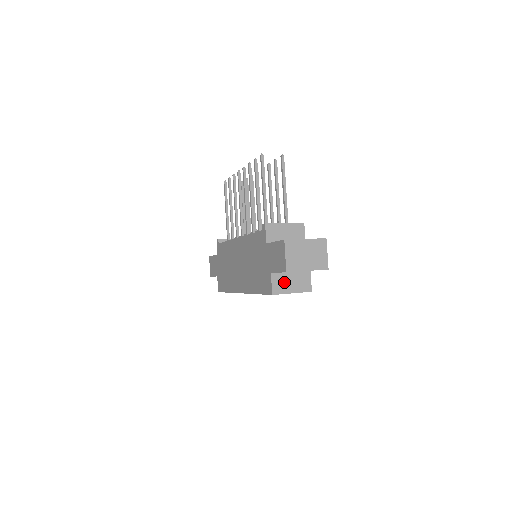
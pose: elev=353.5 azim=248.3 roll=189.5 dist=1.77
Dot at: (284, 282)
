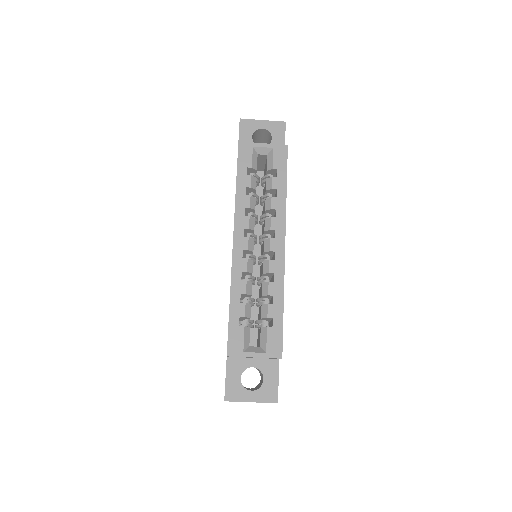
Dot at: occluded
